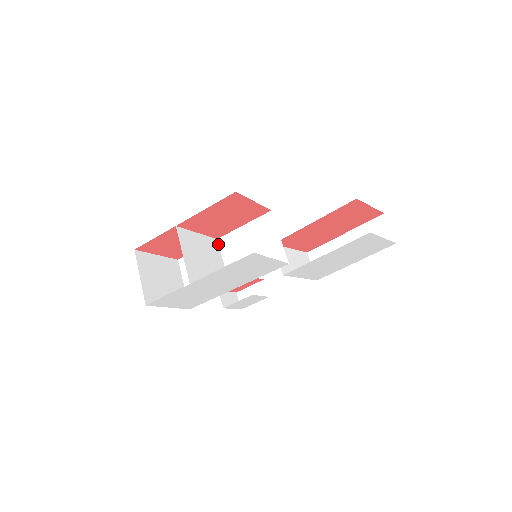
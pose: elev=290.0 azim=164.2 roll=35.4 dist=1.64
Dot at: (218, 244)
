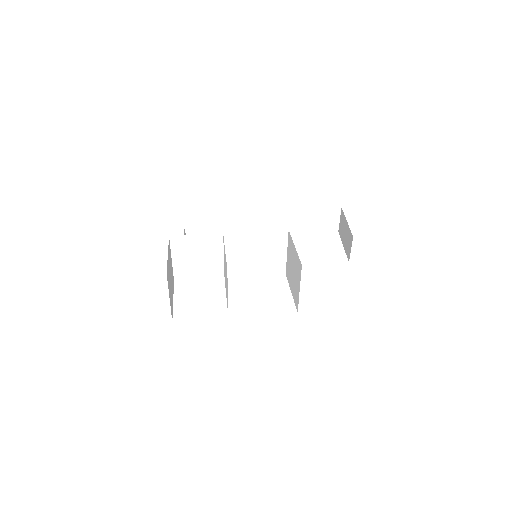
Dot at: (223, 238)
